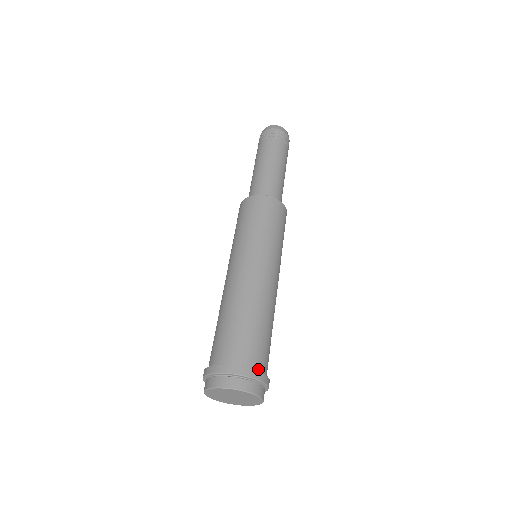
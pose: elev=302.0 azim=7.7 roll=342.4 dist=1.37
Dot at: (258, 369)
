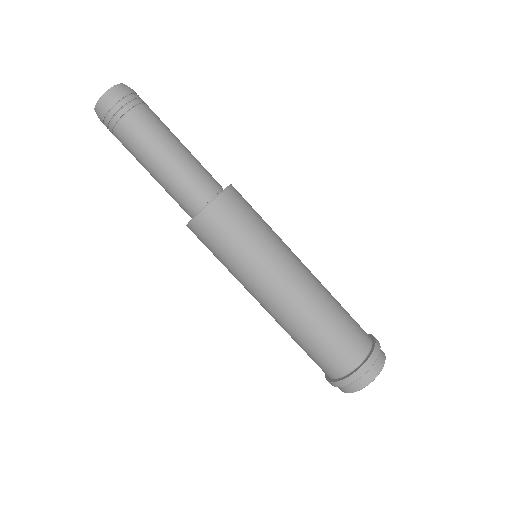
Dot at: (361, 359)
